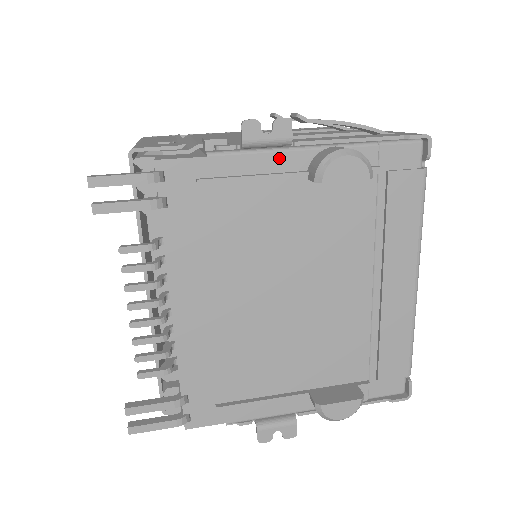
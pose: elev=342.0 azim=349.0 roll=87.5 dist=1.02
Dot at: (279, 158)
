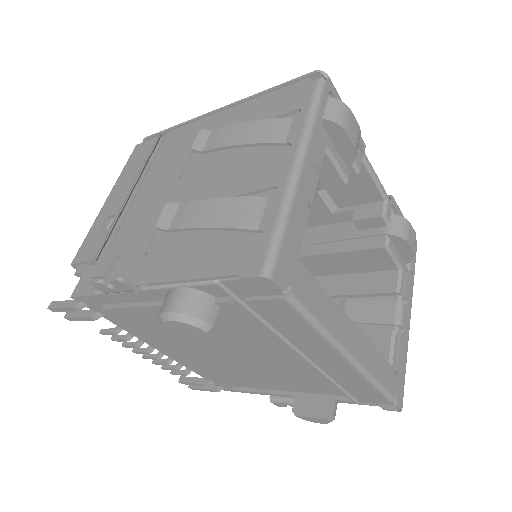
Dot at: (142, 294)
